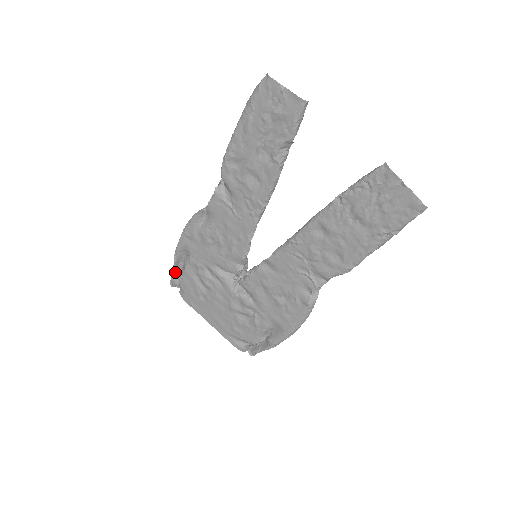
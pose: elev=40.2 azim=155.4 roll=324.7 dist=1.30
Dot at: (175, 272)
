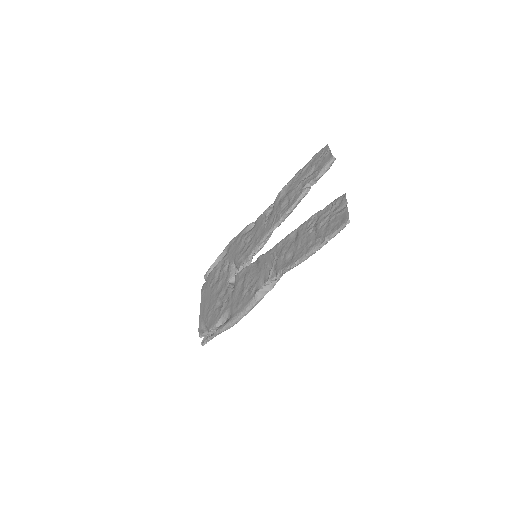
Dot at: occluded
